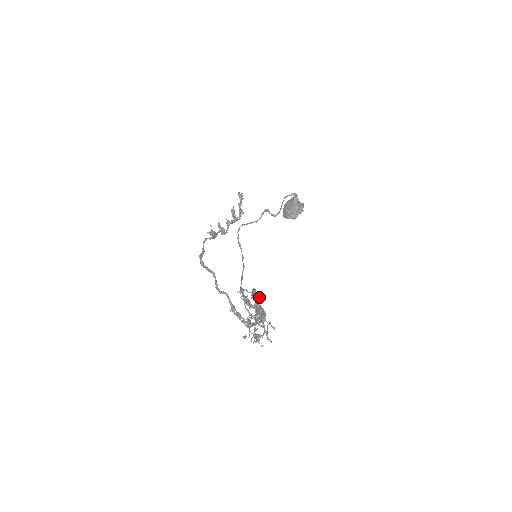
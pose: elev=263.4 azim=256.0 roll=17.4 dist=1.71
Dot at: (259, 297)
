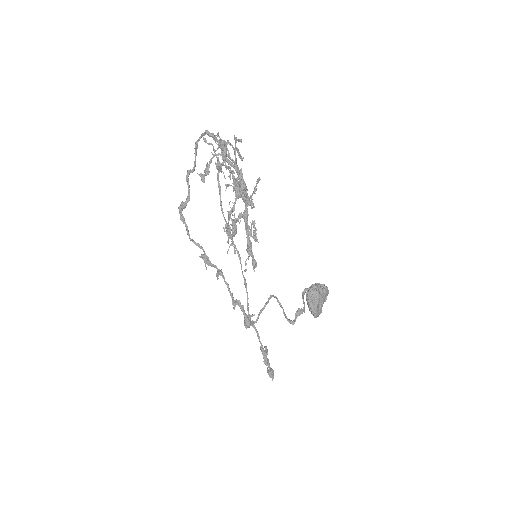
Dot at: (254, 236)
